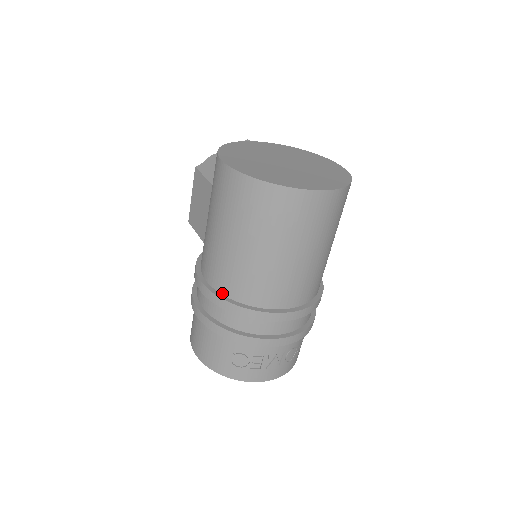
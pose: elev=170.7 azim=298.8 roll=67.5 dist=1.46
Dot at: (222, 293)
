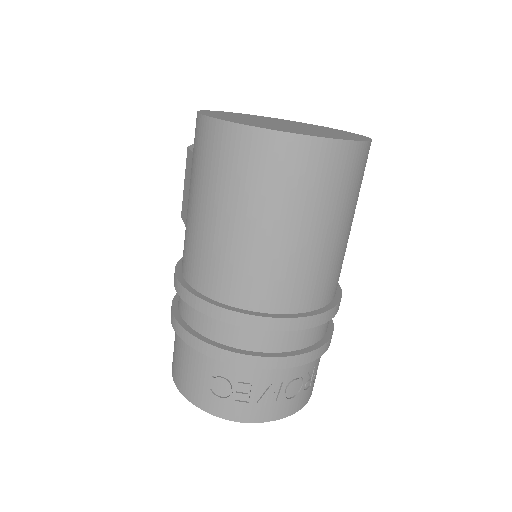
Dot at: (197, 289)
